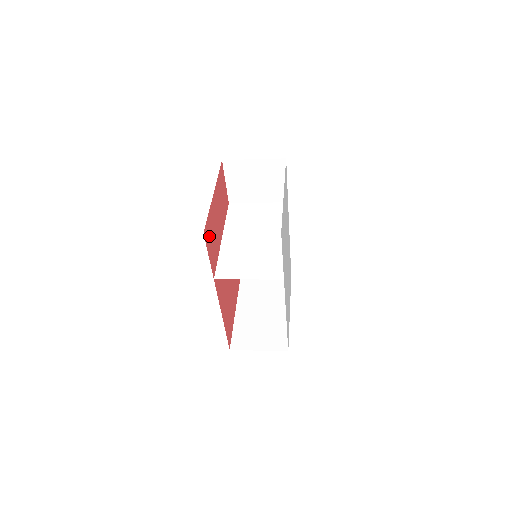
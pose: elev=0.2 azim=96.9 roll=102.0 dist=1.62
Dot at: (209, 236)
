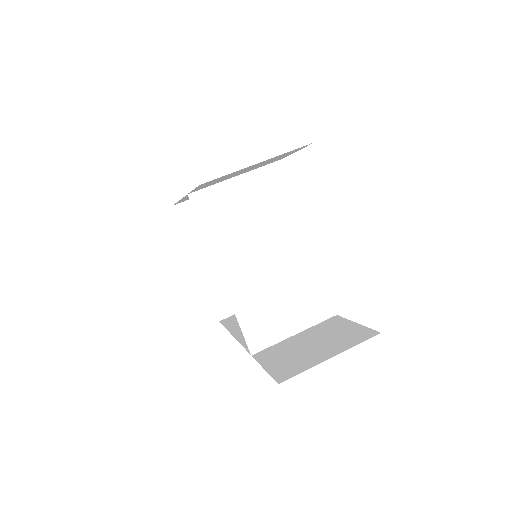
Dot at: occluded
